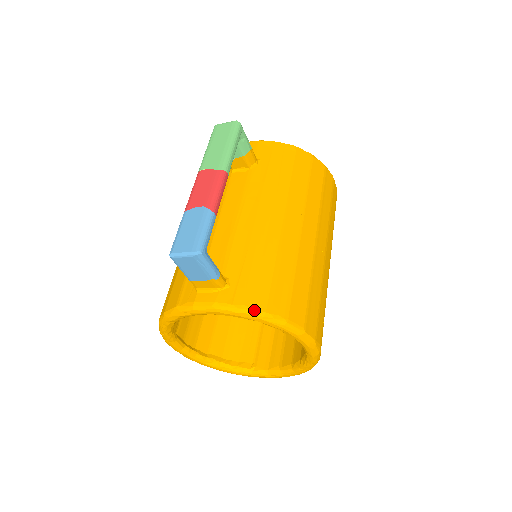
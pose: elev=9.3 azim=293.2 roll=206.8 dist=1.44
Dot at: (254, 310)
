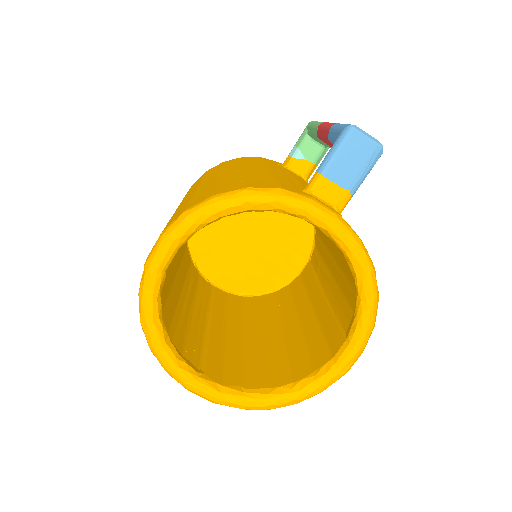
Dot at: occluded
